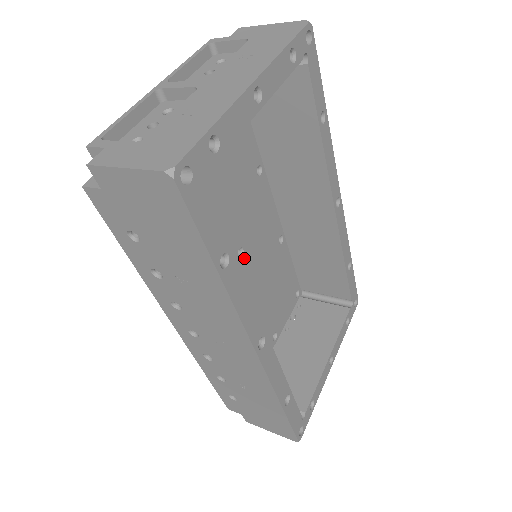
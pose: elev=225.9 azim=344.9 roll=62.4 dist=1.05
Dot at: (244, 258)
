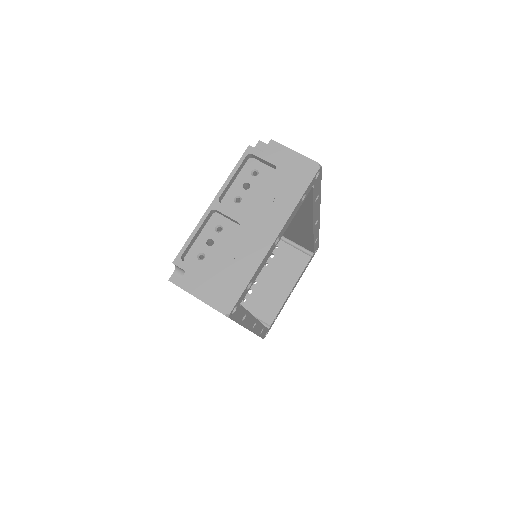
Dot at: occluded
